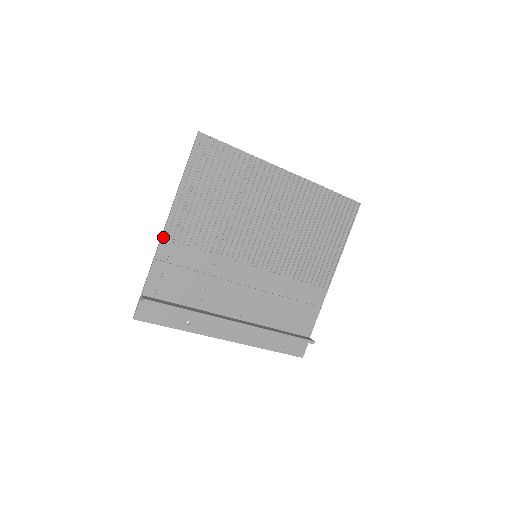
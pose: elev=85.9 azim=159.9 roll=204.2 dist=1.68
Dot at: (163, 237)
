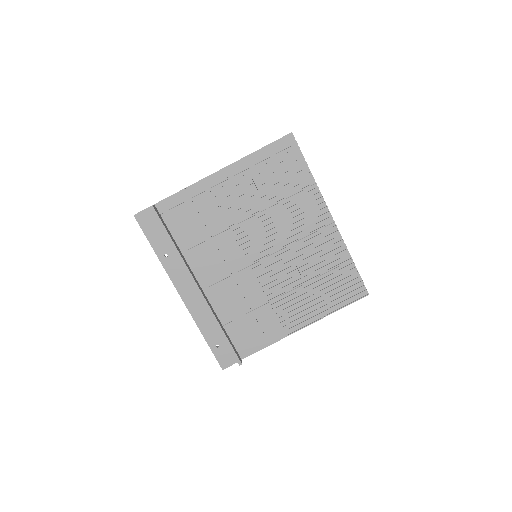
Dot at: (204, 179)
